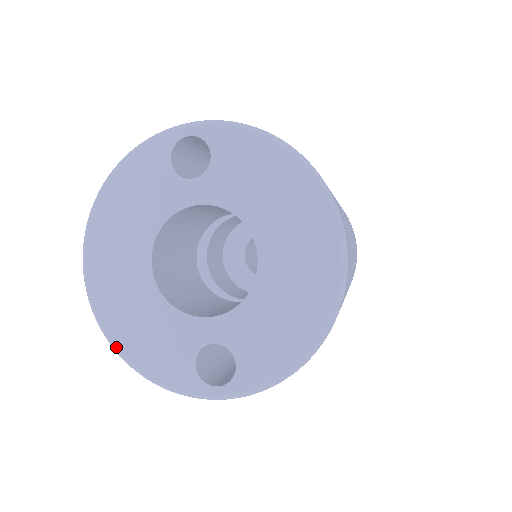
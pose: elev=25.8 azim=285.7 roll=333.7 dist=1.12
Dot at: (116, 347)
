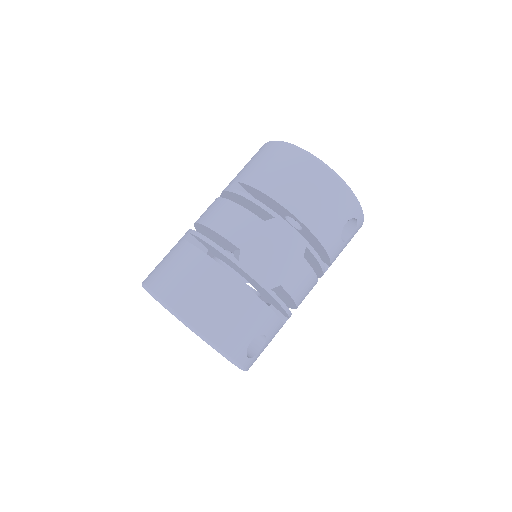
Dot at: occluded
